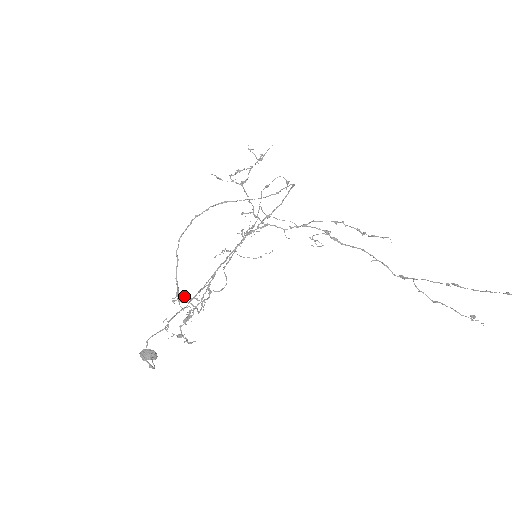
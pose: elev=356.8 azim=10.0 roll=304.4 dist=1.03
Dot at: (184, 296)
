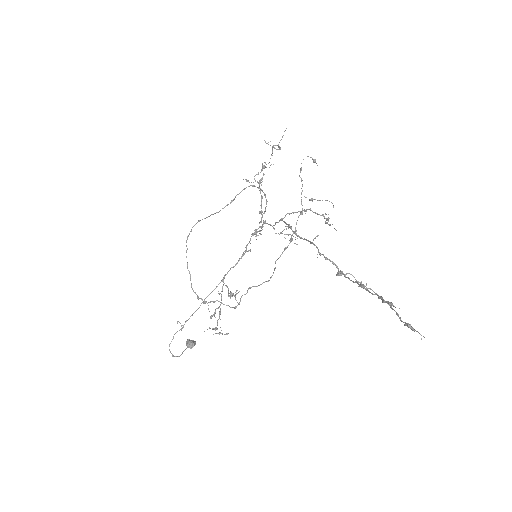
Dot at: (229, 293)
